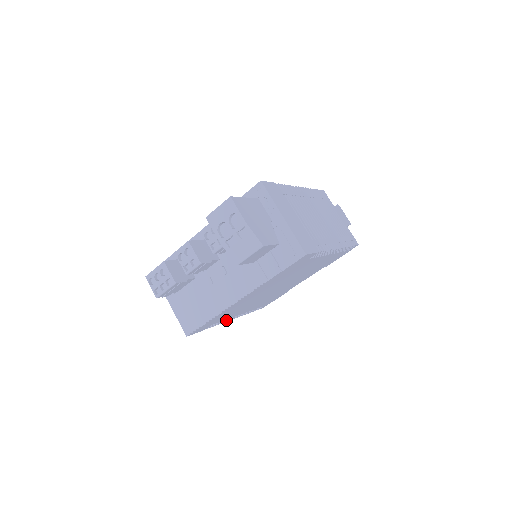
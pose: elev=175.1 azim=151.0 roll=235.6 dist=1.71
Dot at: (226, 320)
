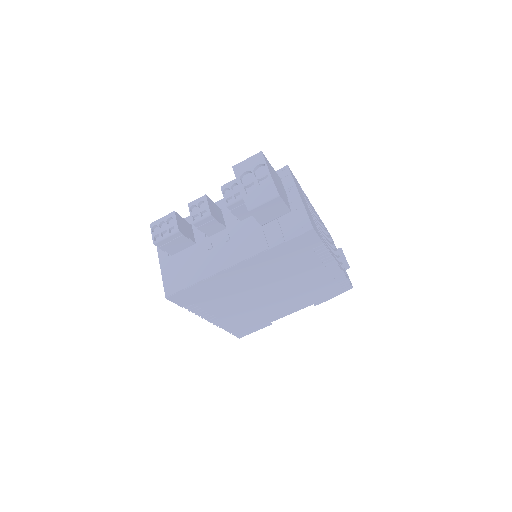
Dot at: (205, 315)
